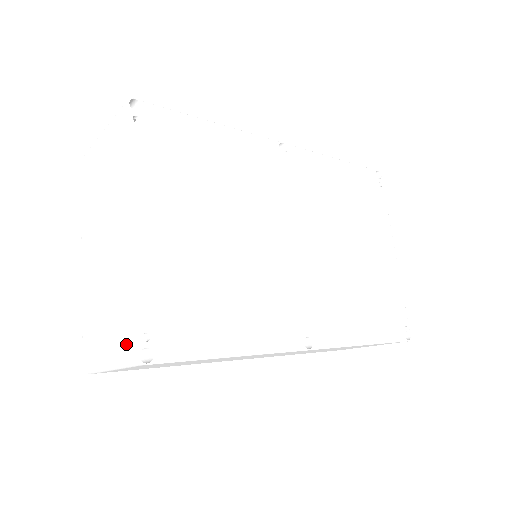
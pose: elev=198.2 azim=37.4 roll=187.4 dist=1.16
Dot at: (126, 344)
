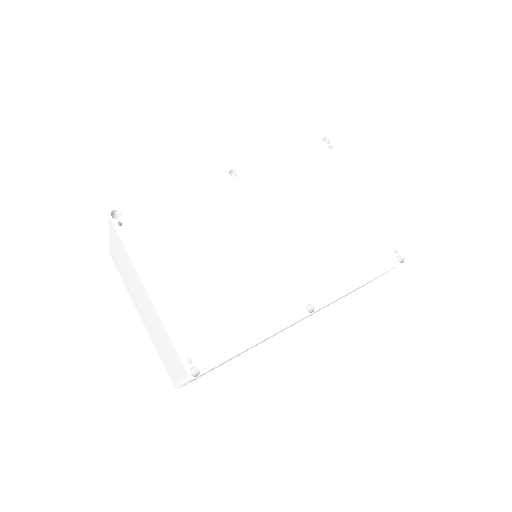
Dot at: (182, 368)
